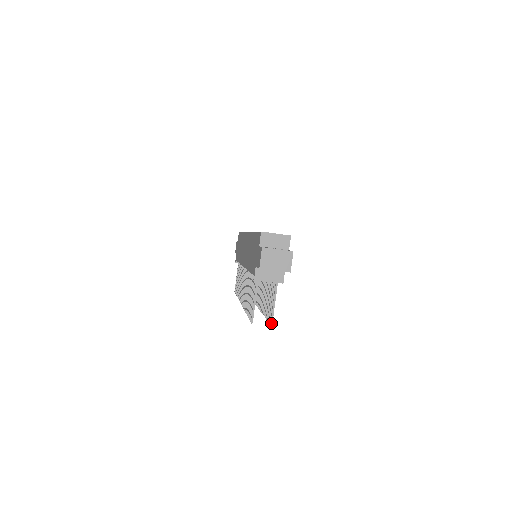
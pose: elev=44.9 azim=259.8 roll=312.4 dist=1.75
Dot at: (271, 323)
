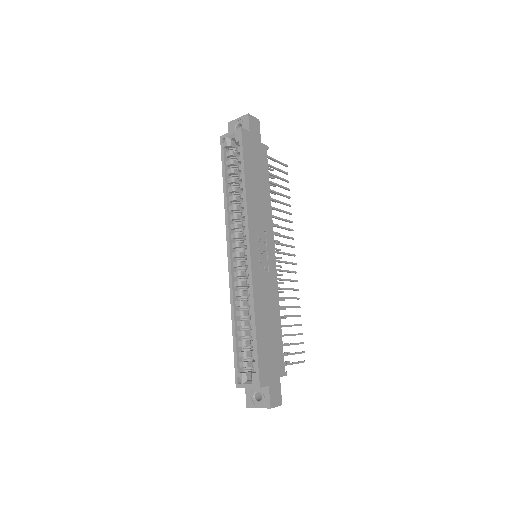
Dot at: (303, 362)
